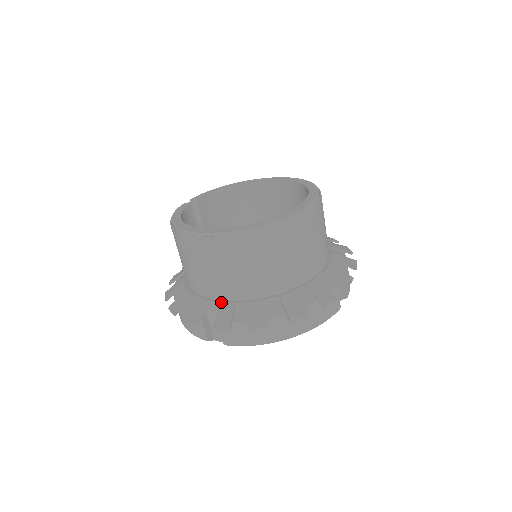
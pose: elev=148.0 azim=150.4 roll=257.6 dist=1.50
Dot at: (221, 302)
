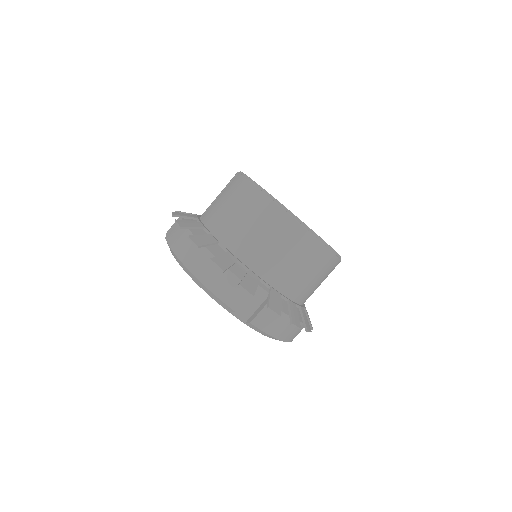
Dot at: (271, 286)
